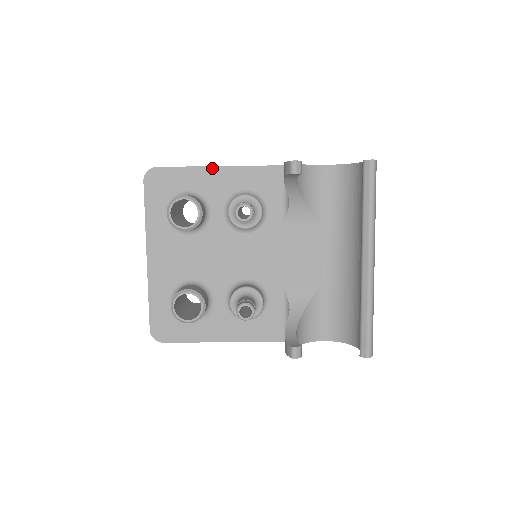
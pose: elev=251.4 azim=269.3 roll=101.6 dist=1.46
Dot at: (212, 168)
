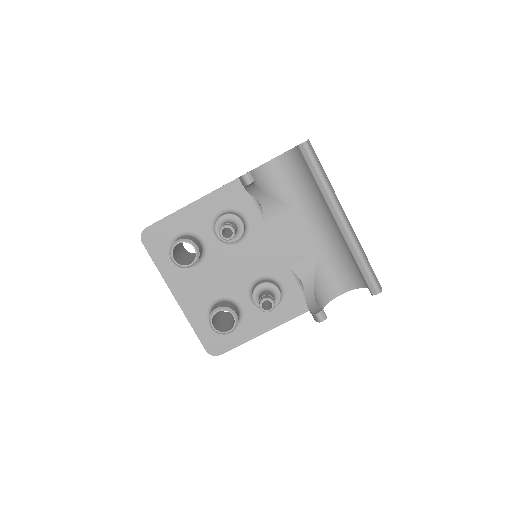
Dot at: (188, 207)
